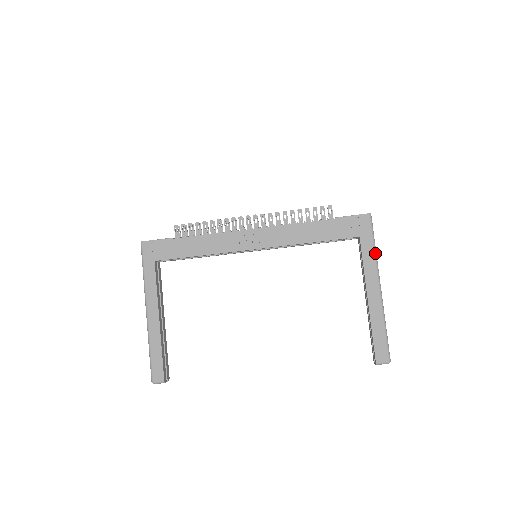
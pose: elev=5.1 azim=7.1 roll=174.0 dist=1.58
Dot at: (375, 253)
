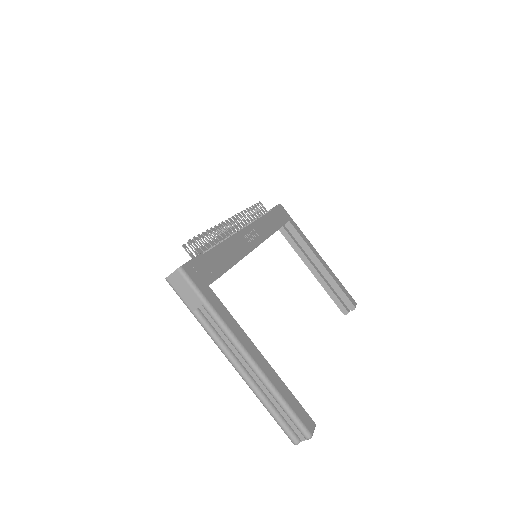
Dot at: (301, 231)
